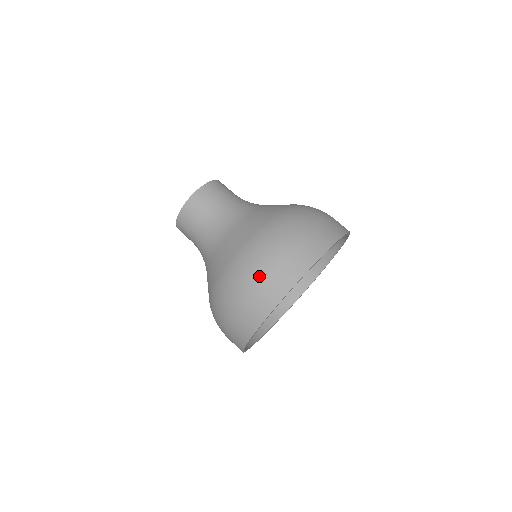
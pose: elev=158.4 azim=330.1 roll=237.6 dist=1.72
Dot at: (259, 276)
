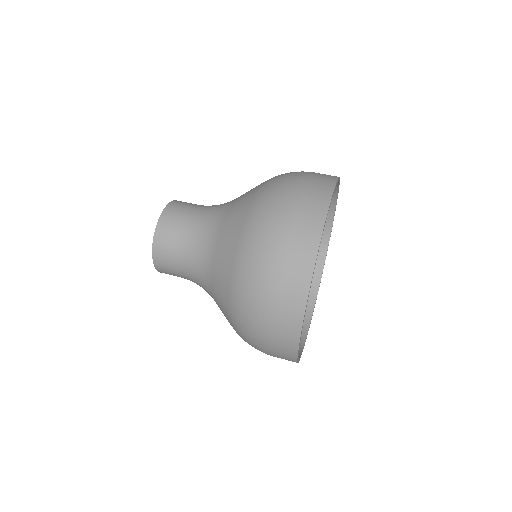
Dot at: (302, 175)
